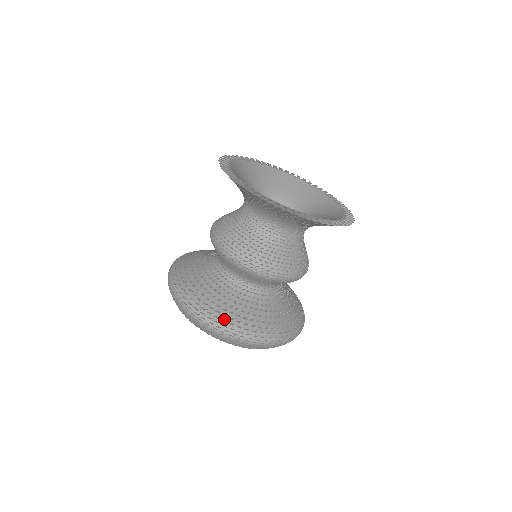
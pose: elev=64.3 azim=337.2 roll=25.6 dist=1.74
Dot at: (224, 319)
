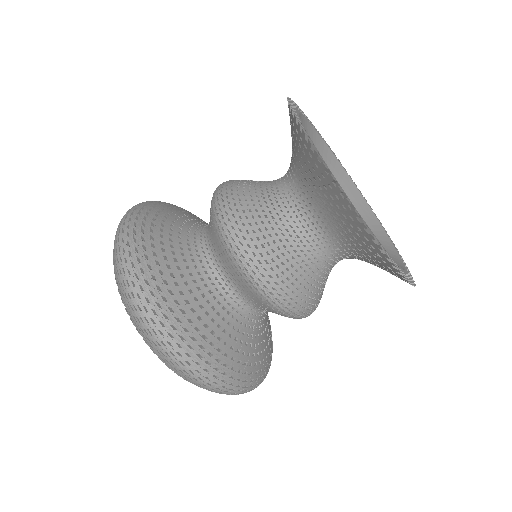
Dot at: (233, 375)
